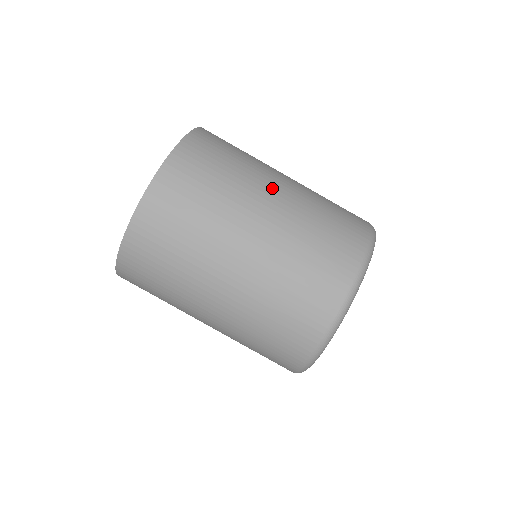
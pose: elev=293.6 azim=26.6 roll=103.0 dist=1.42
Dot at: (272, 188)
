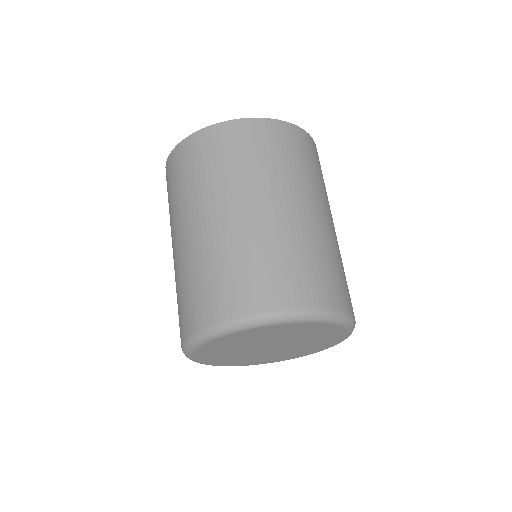
Dot at: (284, 201)
